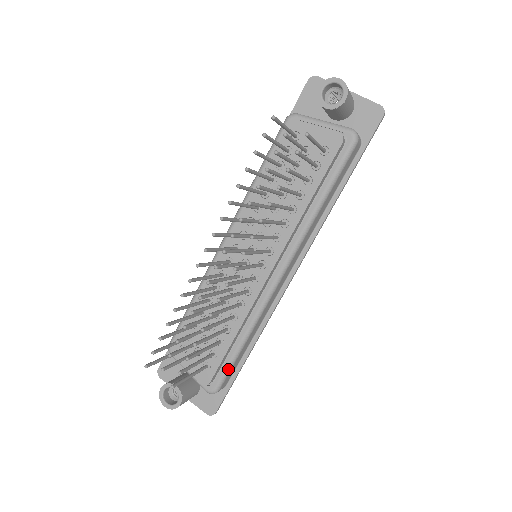
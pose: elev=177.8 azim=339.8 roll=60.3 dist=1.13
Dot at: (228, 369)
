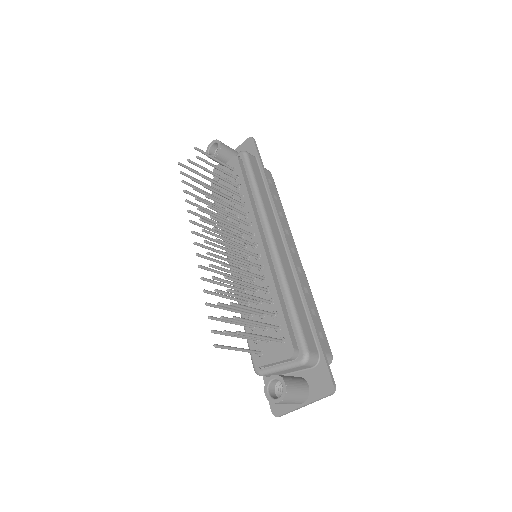
Dot at: (298, 328)
